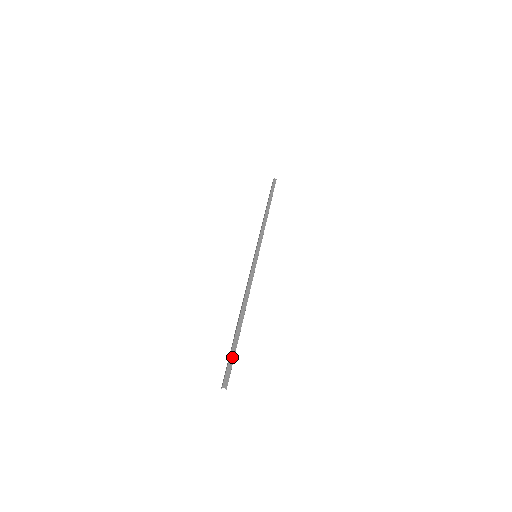
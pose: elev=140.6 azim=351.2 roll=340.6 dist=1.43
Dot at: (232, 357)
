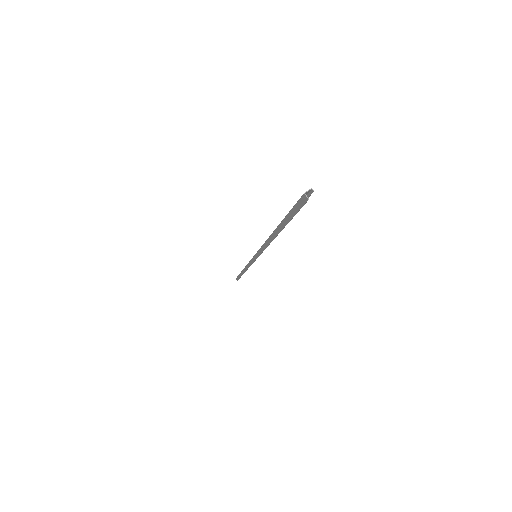
Dot at: (292, 209)
